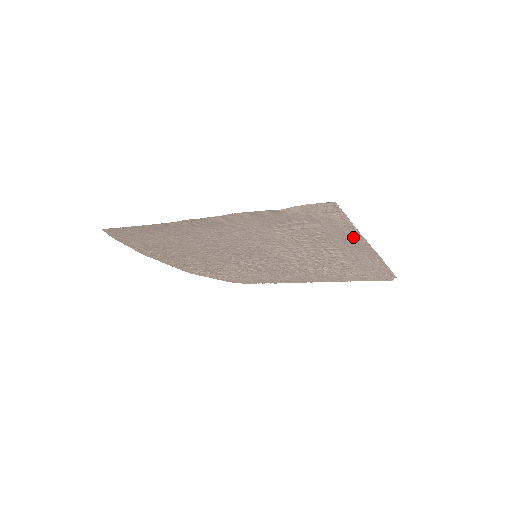
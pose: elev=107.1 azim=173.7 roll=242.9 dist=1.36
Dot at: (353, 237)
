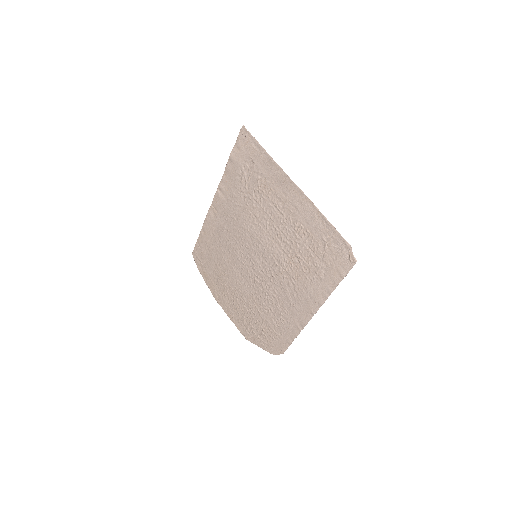
Dot at: (275, 170)
